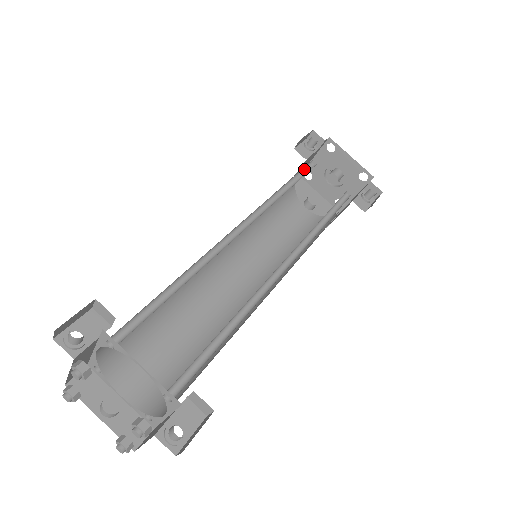
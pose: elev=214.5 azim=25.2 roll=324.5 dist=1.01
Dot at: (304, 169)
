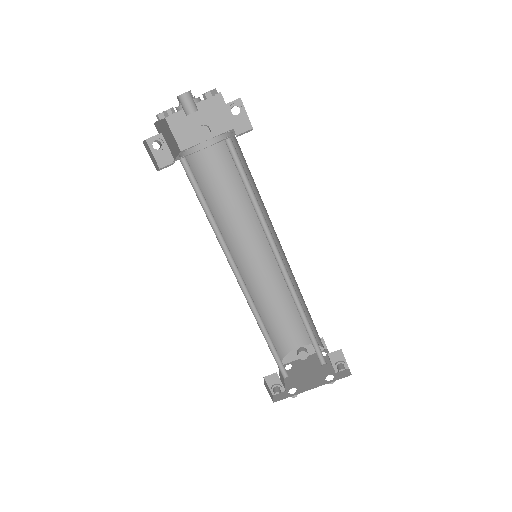
Dot at: (188, 175)
